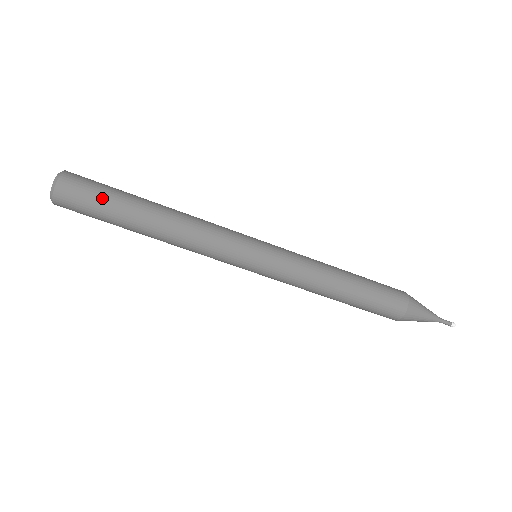
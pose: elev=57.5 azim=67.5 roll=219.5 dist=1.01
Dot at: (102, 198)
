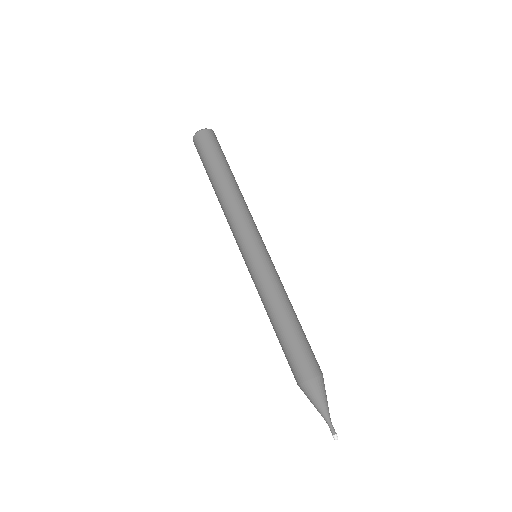
Dot at: (223, 153)
